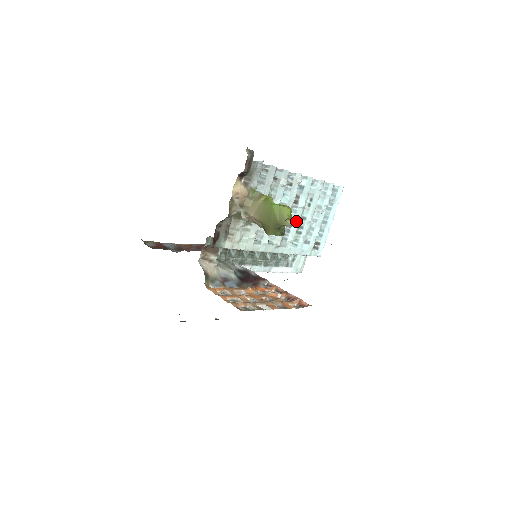
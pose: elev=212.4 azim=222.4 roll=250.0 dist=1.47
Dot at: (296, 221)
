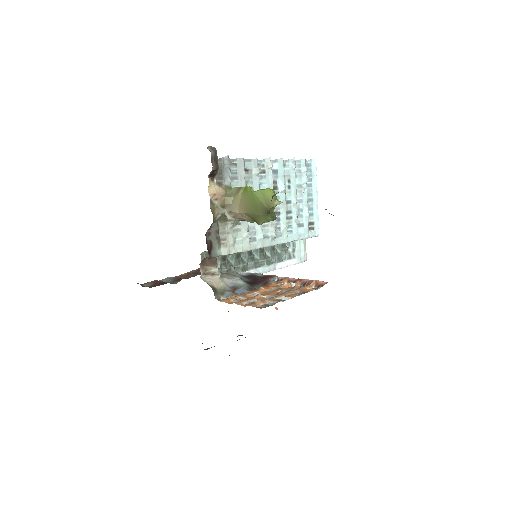
Dot at: (282, 207)
